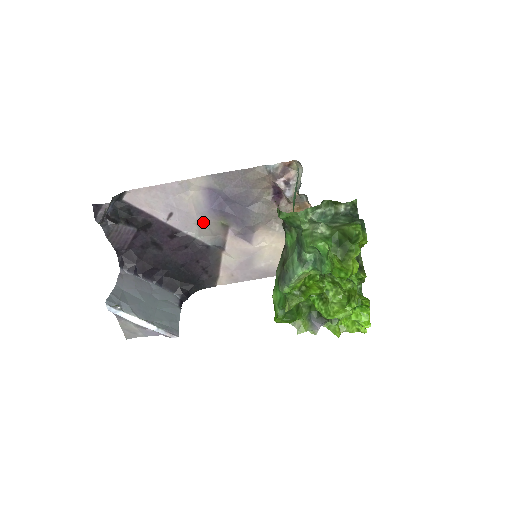
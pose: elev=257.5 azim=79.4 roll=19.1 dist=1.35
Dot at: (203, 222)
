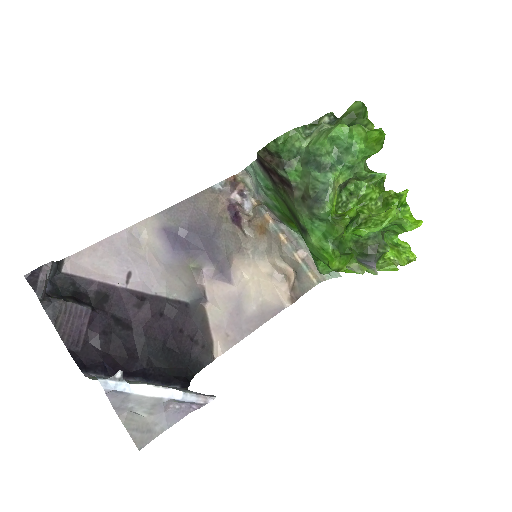
Dot at: (170, 273)
